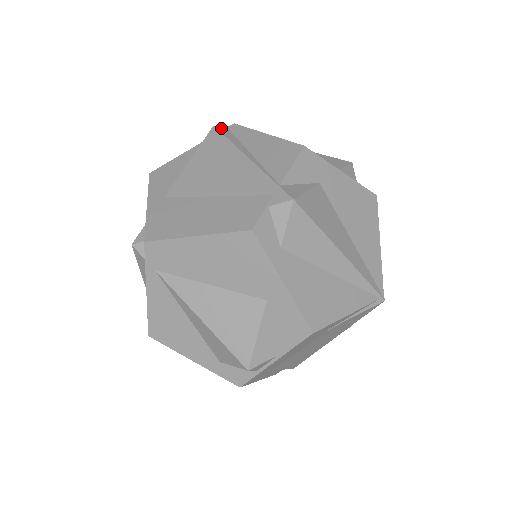
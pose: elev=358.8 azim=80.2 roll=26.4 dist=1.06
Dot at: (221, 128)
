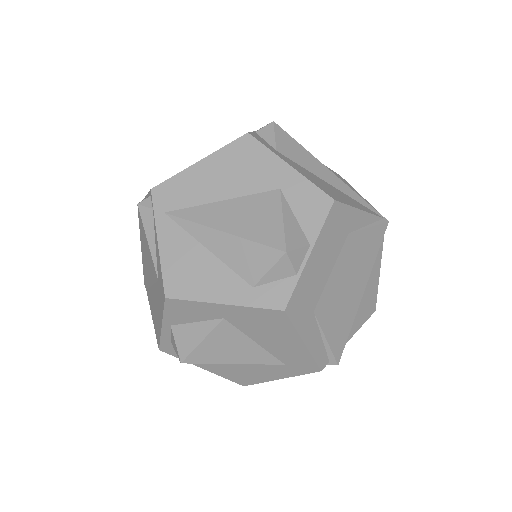
Dot at: occluded
